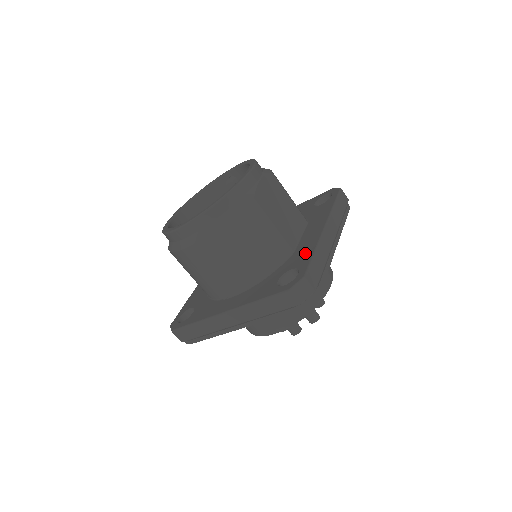
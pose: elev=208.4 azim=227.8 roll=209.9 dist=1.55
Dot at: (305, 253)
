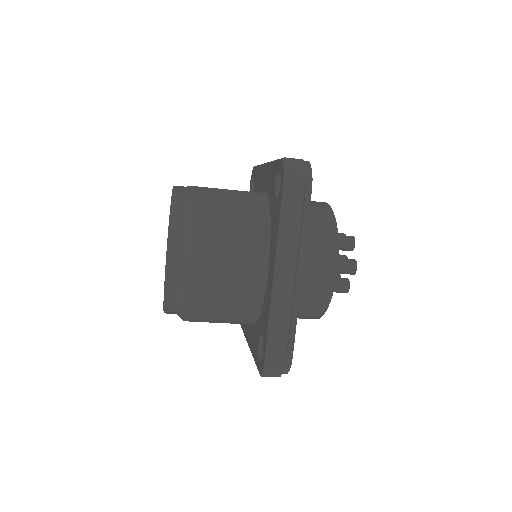
Dot at: (271, 174)
